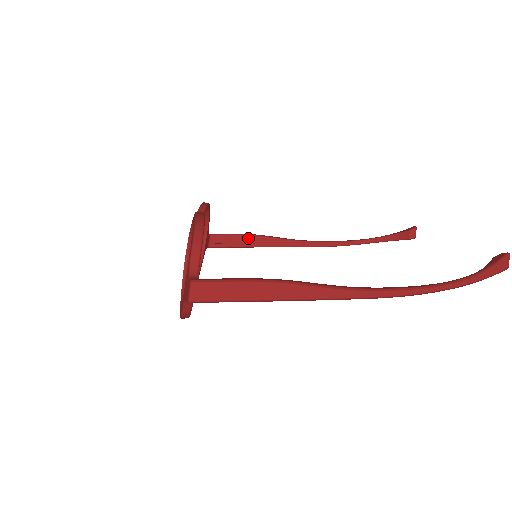
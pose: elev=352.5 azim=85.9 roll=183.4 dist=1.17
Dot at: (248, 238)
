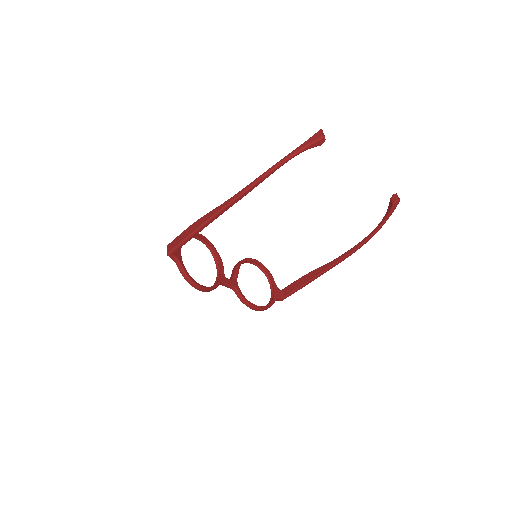
Dot at: (303, 278)
